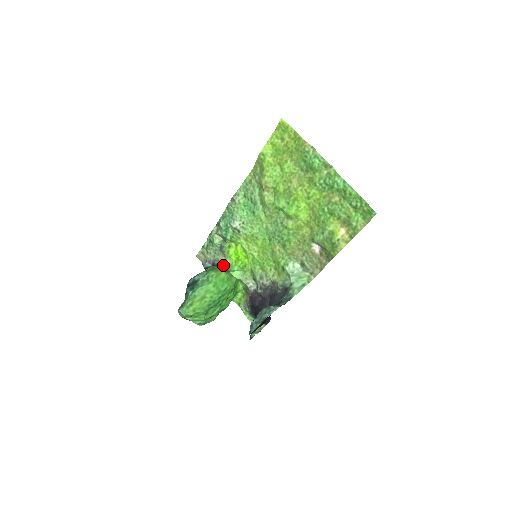
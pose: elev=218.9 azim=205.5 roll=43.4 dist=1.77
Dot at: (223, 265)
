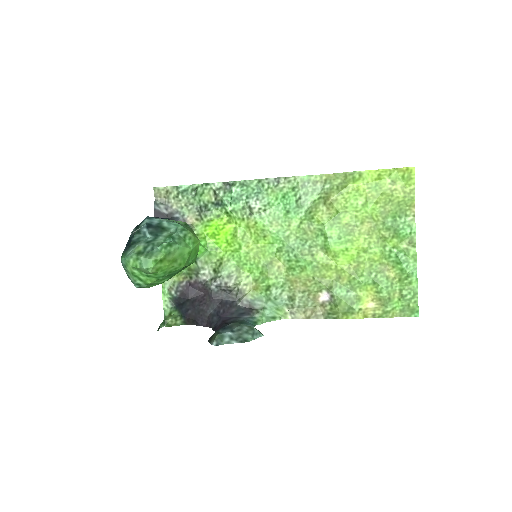
Dot at: occluded
